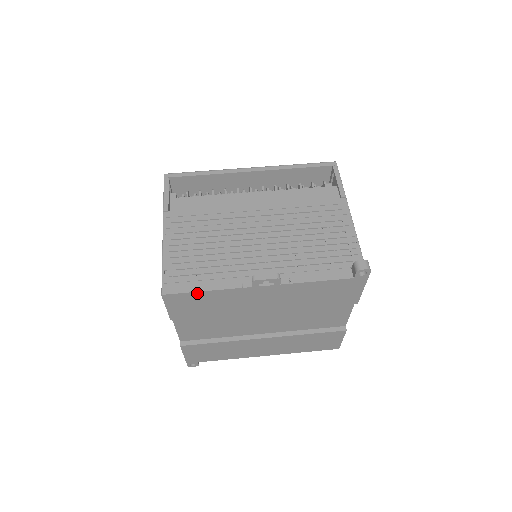
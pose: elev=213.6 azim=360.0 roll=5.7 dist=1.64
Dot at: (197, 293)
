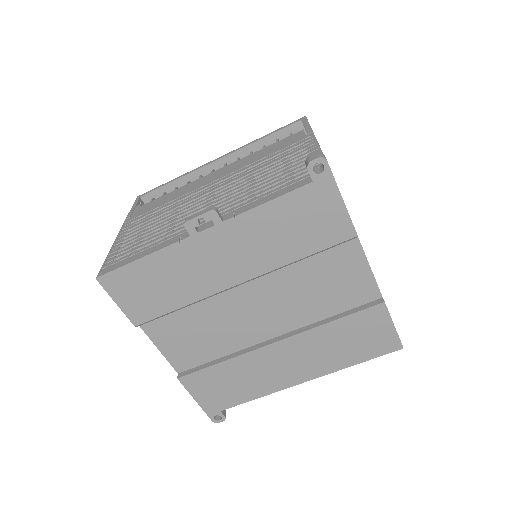
Dot at: (133, 265)
